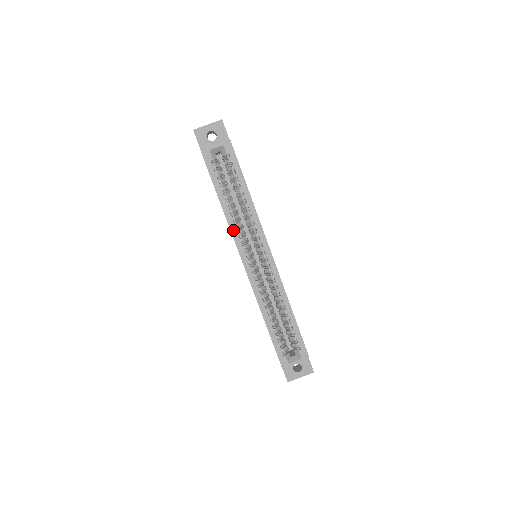
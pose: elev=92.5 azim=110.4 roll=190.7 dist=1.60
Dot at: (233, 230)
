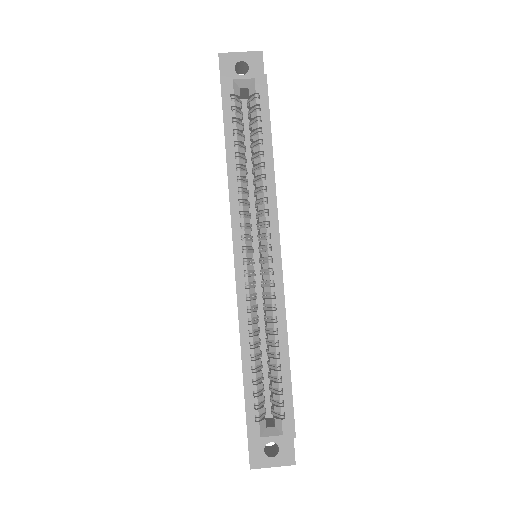
Dot at: (233, 202)
